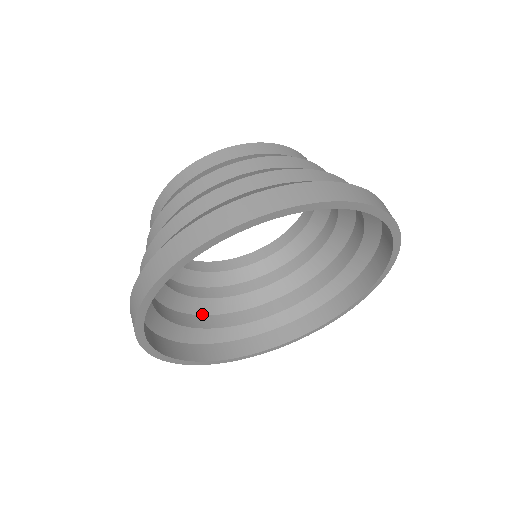
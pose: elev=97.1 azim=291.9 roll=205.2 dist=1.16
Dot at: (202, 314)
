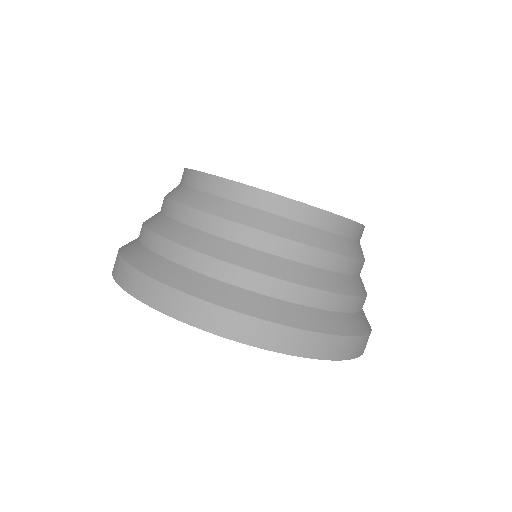
Dot at: occluded
